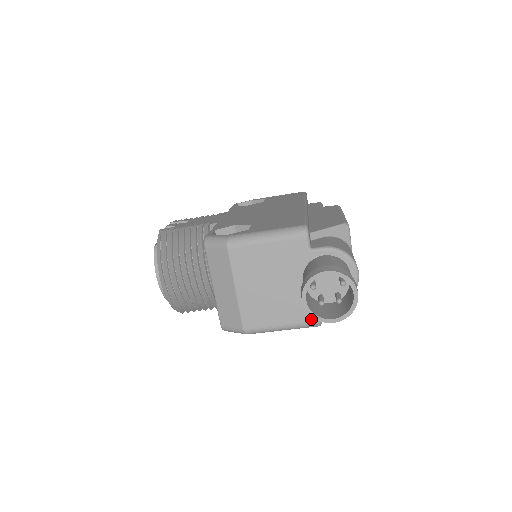
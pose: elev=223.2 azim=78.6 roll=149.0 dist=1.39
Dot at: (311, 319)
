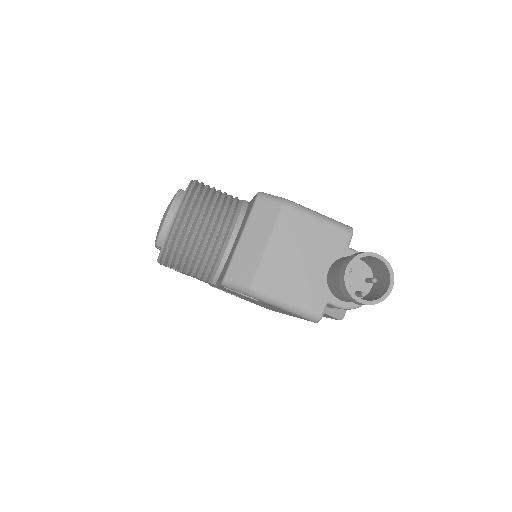
Dot at: (316, 309)
